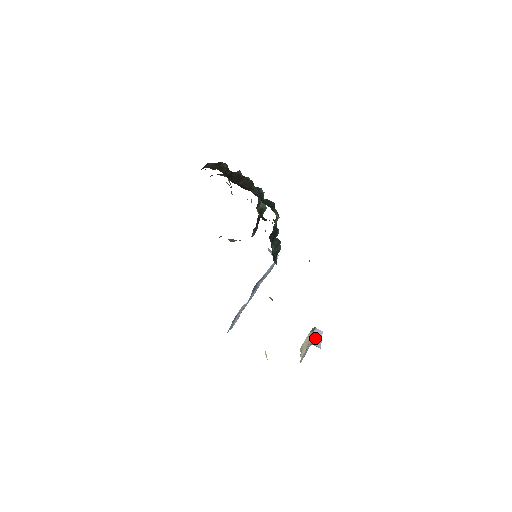
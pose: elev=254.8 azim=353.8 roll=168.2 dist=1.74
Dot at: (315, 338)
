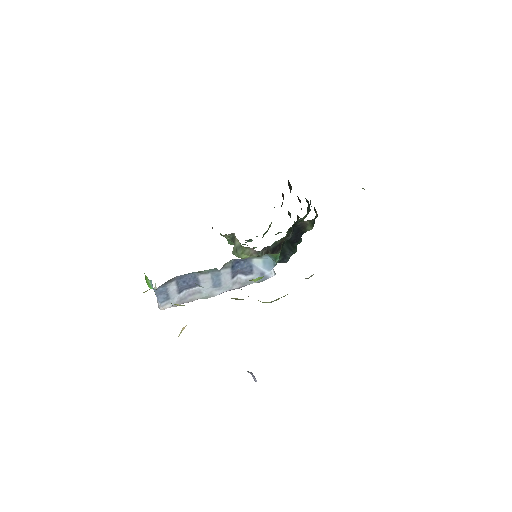
Dot at: occluded
